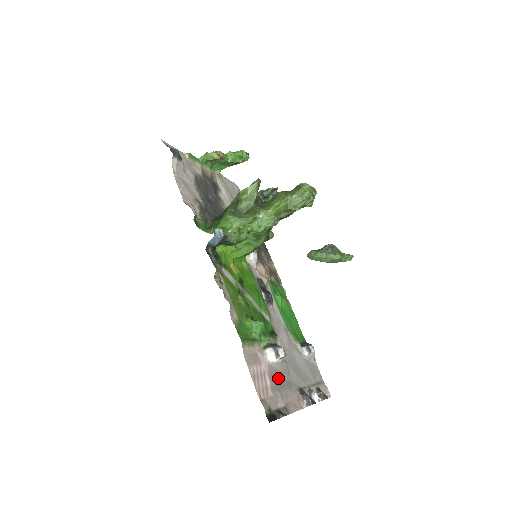
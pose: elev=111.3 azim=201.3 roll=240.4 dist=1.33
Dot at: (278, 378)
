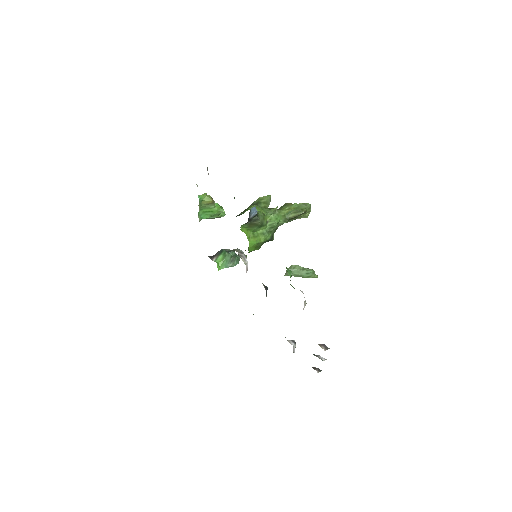
Dot at: occluded
